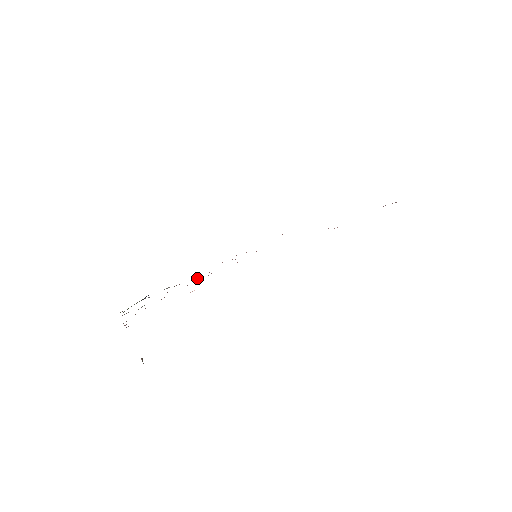
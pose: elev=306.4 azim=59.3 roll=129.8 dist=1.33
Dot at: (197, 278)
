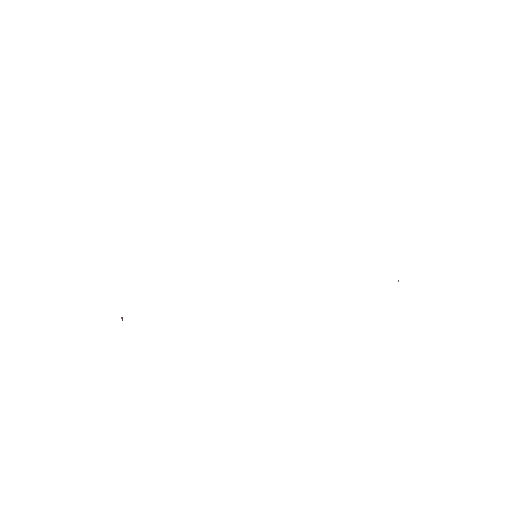
Dot at: occluded
